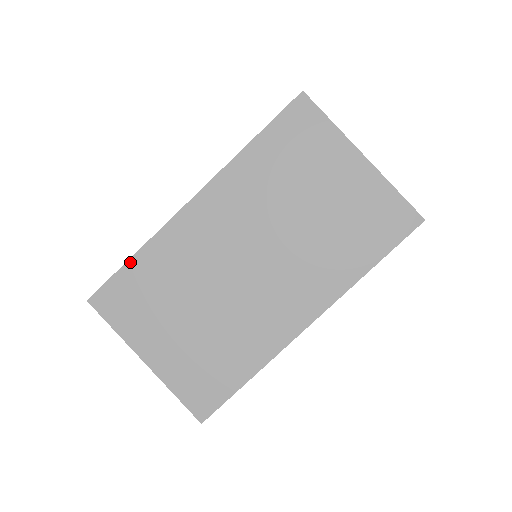
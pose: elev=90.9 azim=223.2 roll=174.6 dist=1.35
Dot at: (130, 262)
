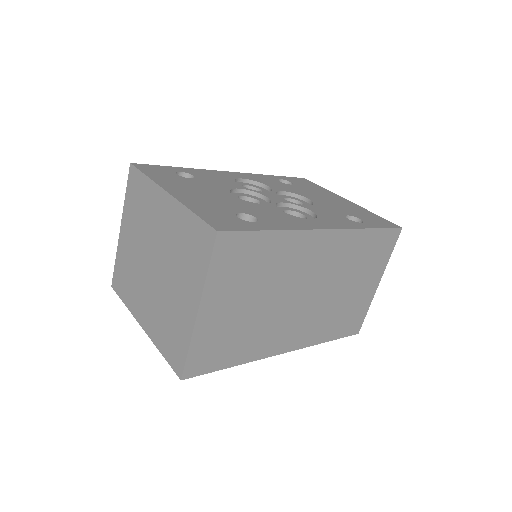
Dot at: (267, 233)
